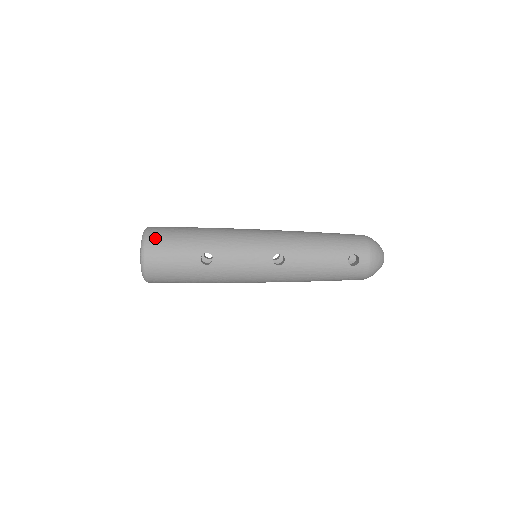
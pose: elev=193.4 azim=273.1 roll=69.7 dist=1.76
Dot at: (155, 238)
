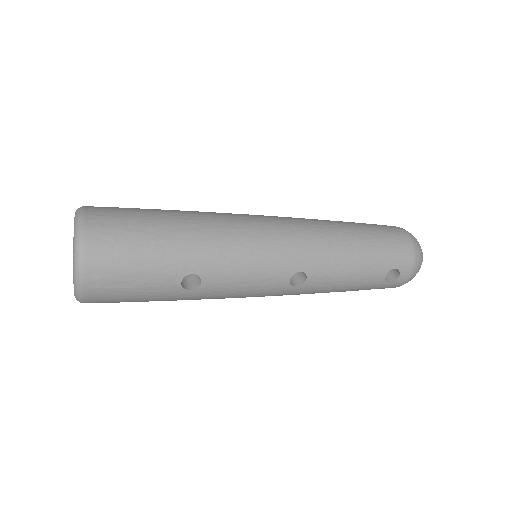
Dot at: (101, 248)
